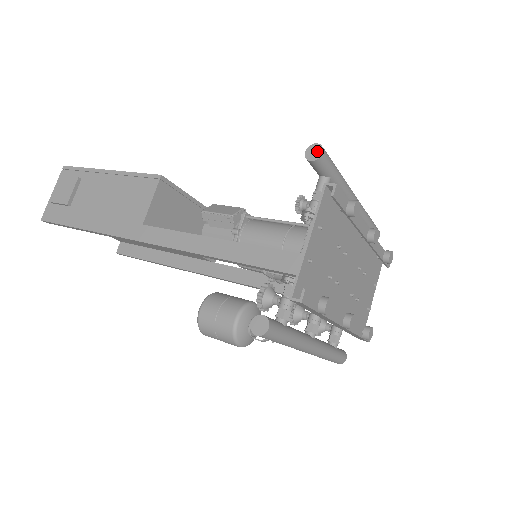
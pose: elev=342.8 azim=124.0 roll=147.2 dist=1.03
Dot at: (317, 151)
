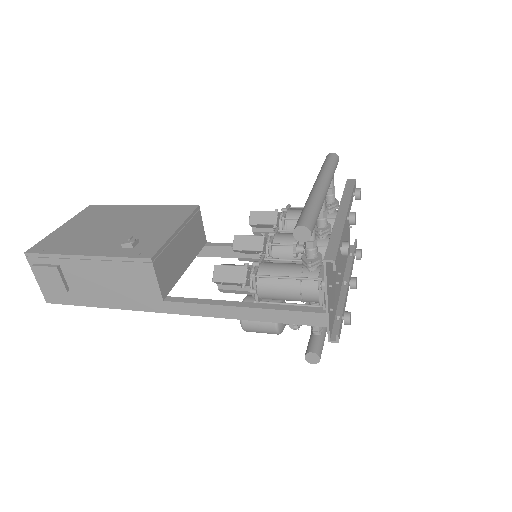
Dot at: (305, 233)
